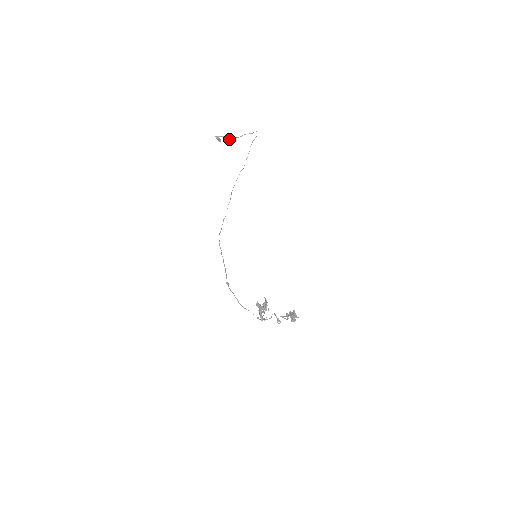
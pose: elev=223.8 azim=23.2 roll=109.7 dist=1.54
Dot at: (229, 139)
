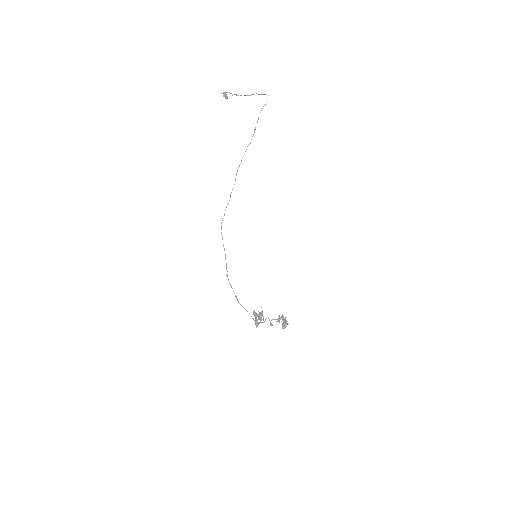
Dot at: (236, 95)
